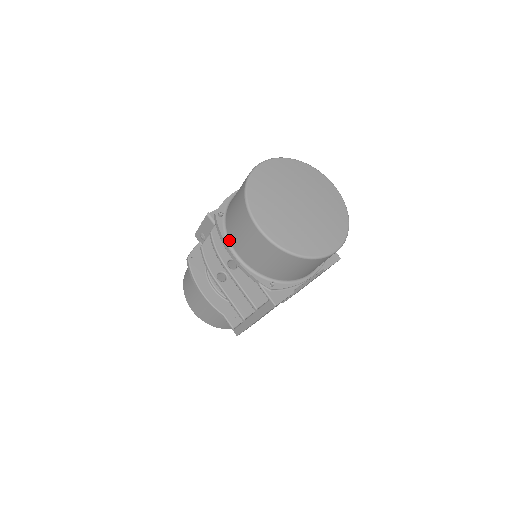
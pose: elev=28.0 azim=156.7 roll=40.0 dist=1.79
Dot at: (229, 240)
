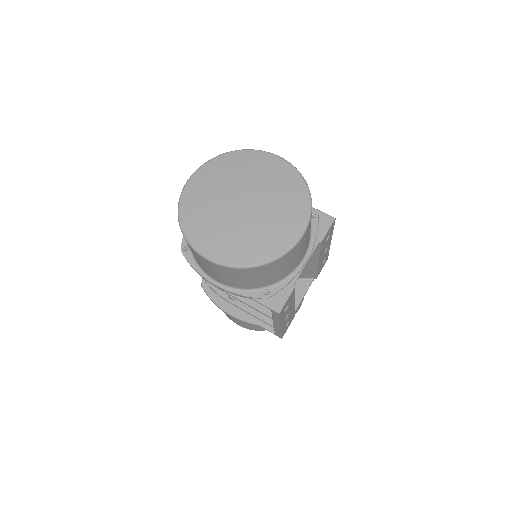
Dot at: (204, 271)
